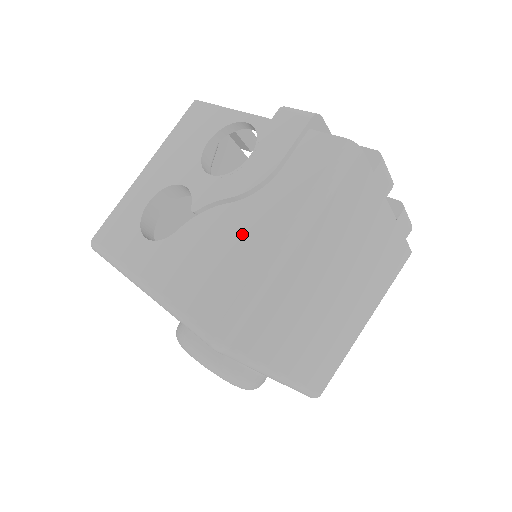
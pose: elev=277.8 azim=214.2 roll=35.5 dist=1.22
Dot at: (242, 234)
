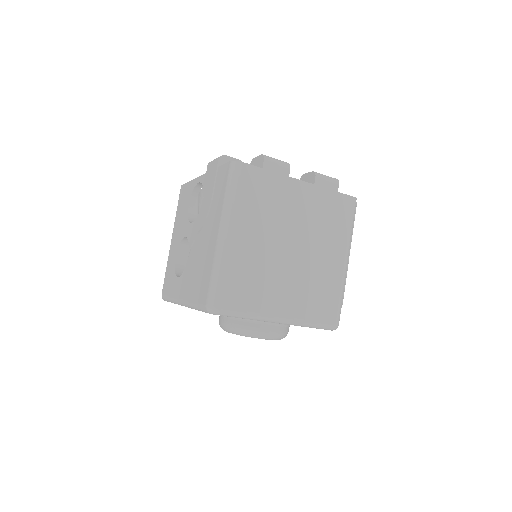
Dot at: (206, 245)
